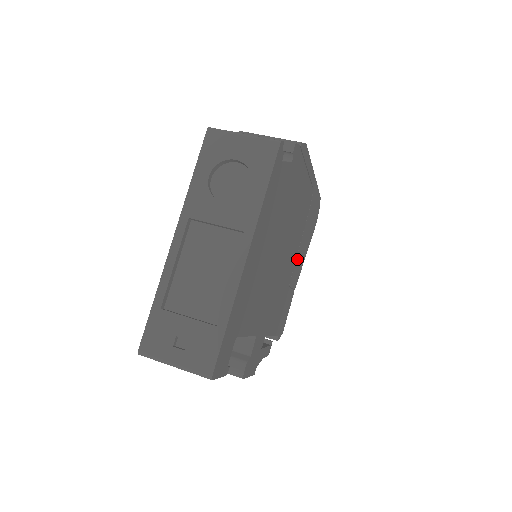
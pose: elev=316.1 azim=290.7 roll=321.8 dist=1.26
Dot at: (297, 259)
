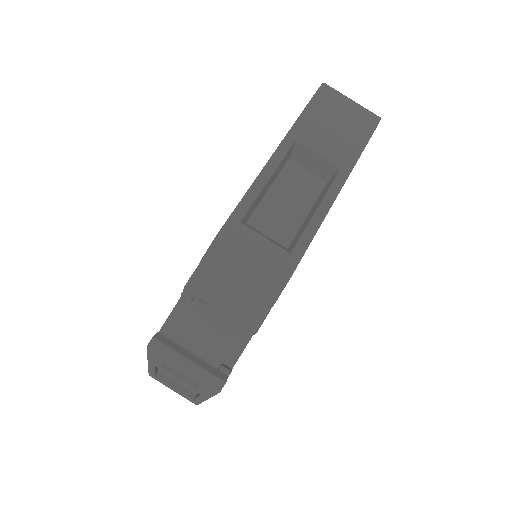
Dot at: occluded
